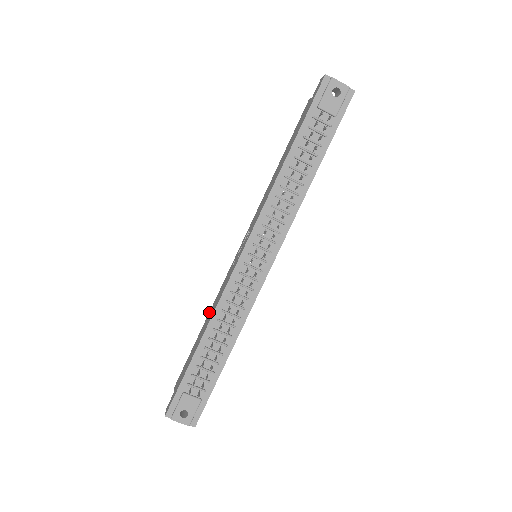
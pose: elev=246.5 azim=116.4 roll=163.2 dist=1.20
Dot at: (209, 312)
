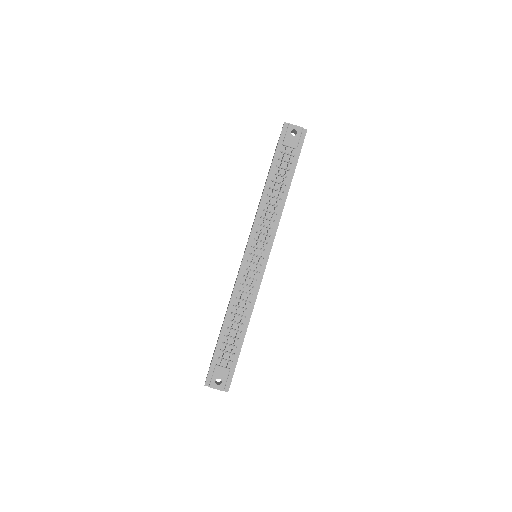
Dot at: (228, 304)
